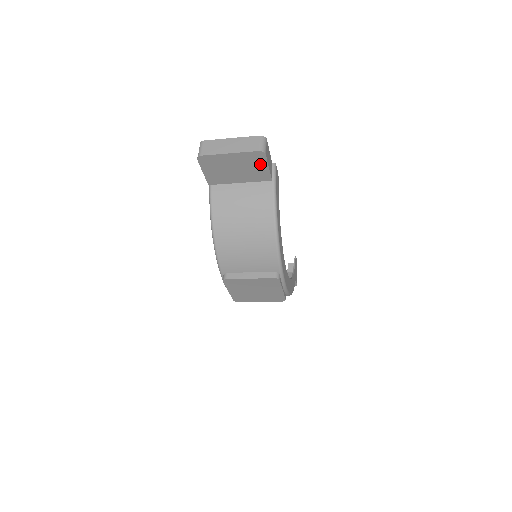
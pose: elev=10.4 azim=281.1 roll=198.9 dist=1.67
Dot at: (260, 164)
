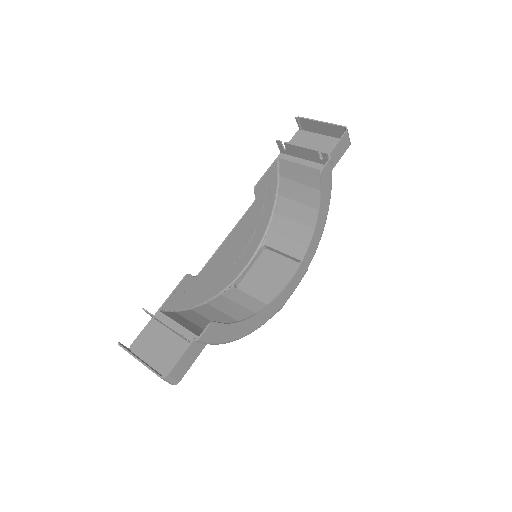
Dot at: occluded
